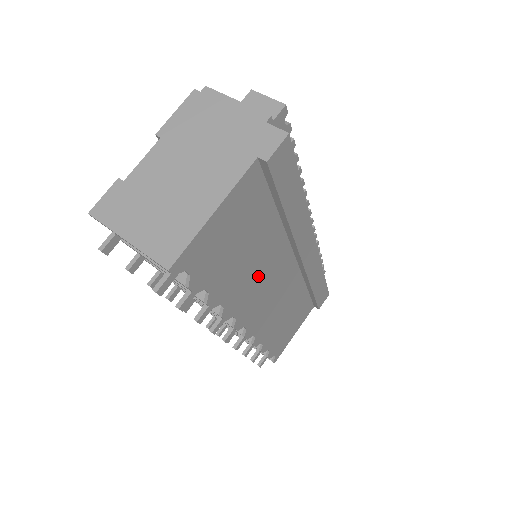
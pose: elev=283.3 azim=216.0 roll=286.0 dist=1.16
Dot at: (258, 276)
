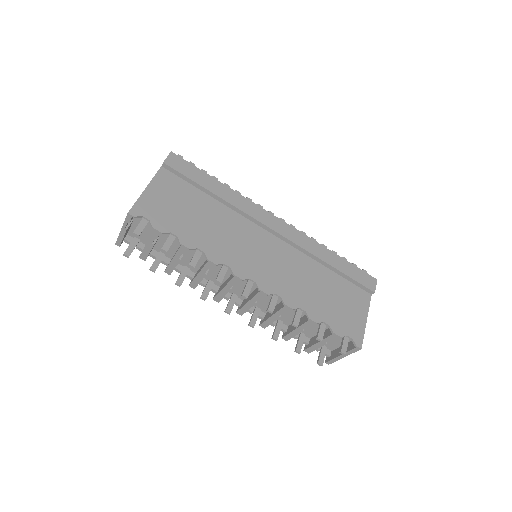
Dot at: (229, 237)
